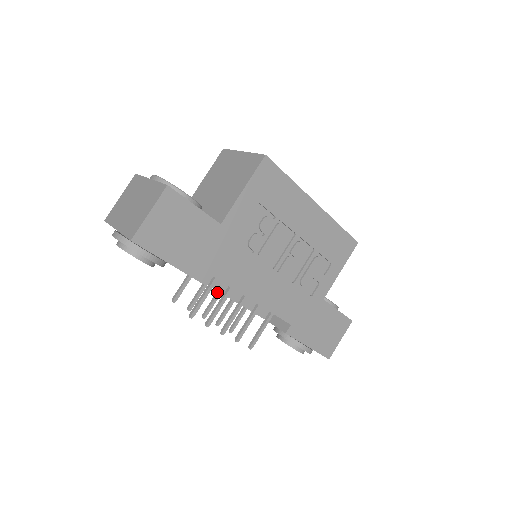
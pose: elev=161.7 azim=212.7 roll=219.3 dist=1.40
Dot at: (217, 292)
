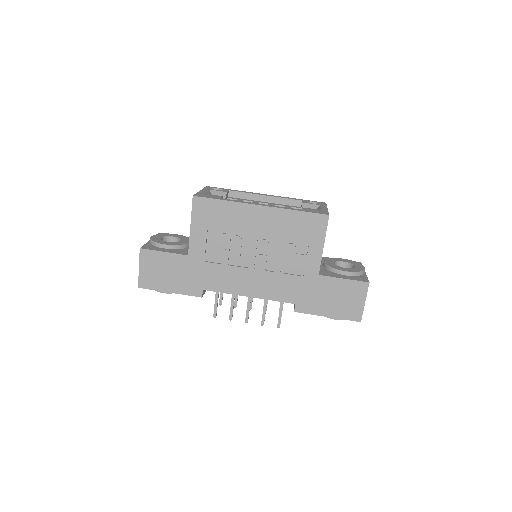
Dot at: occluded
